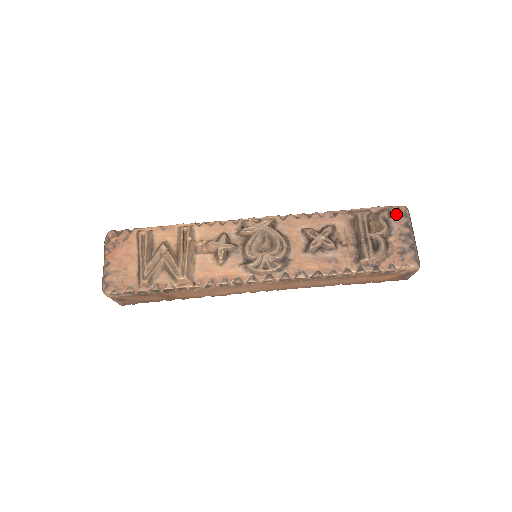
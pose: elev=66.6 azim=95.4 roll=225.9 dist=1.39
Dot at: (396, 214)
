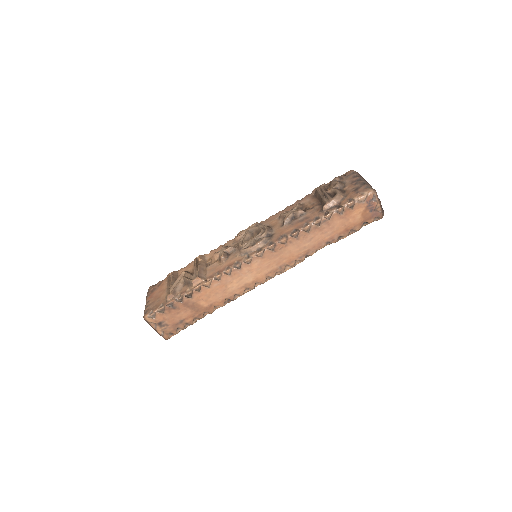
Dot at: (345, 176)
